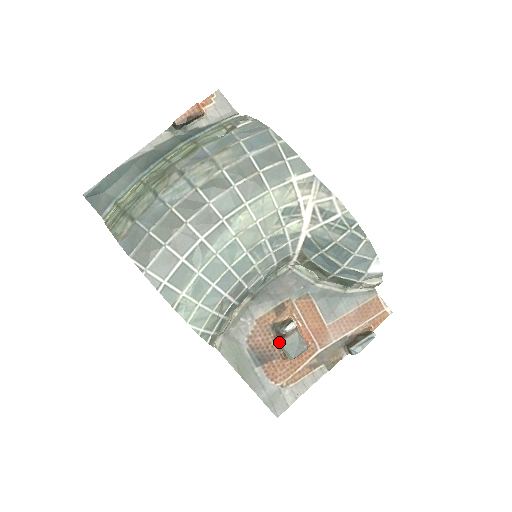
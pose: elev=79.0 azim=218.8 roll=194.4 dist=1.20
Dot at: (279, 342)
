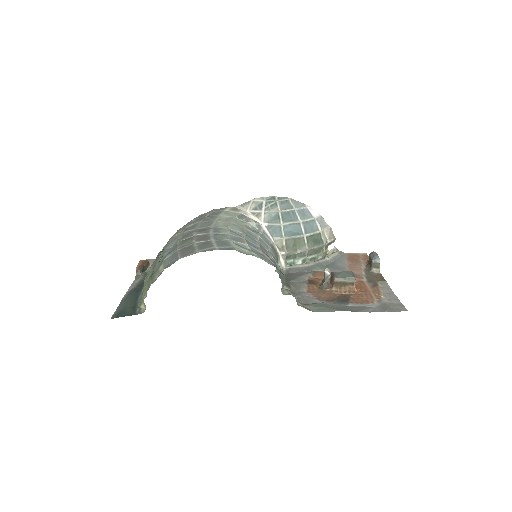
Dot at: (334, 280)
